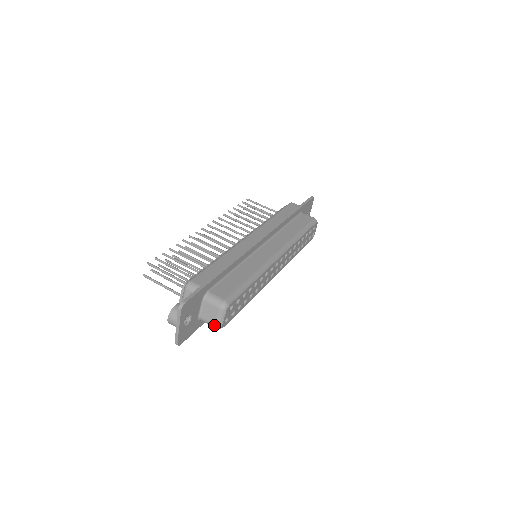
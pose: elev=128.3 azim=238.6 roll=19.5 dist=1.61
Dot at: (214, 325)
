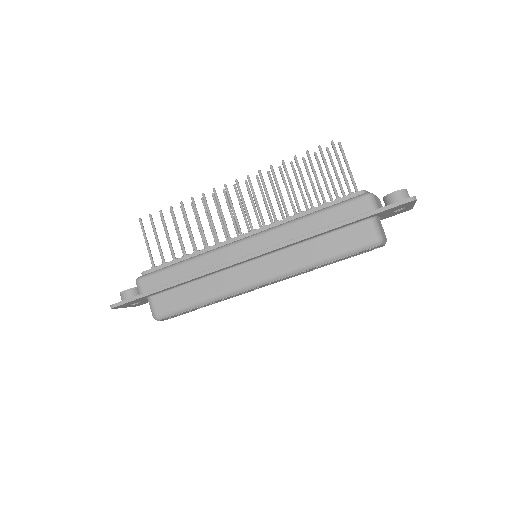
Dot at: occluded
